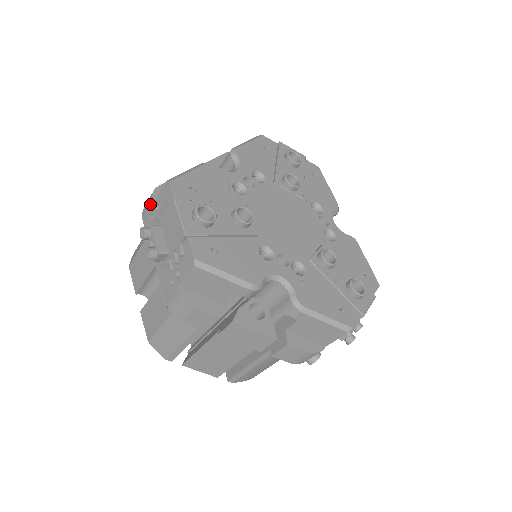
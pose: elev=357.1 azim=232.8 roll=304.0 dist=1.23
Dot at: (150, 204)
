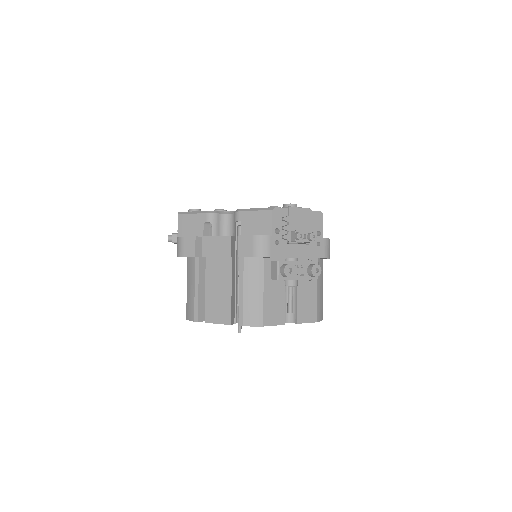
Dot at: occluded
